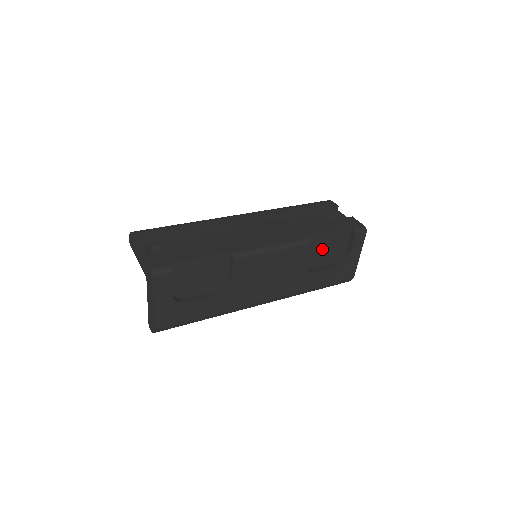
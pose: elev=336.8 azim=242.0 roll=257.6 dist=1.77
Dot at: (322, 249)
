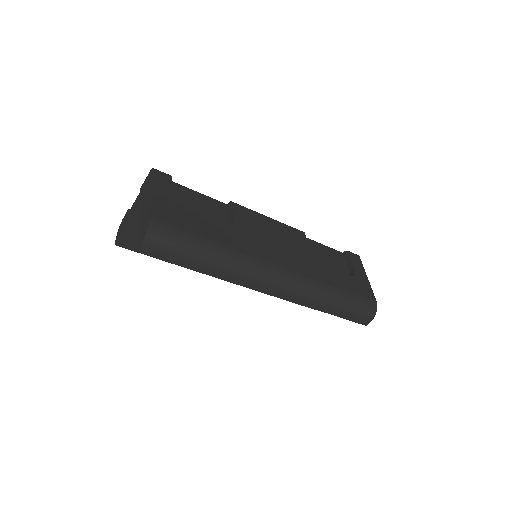
Dot at: (323, 258)
